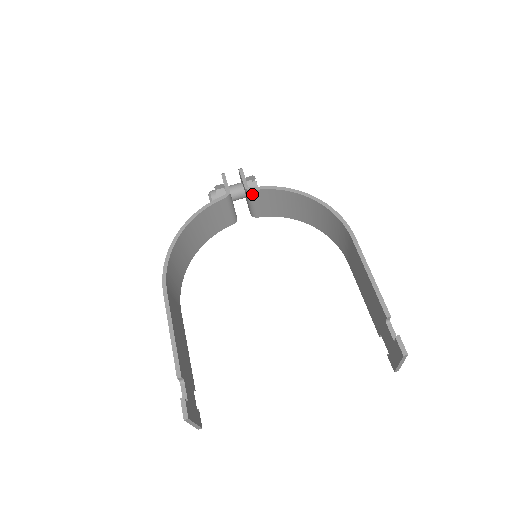
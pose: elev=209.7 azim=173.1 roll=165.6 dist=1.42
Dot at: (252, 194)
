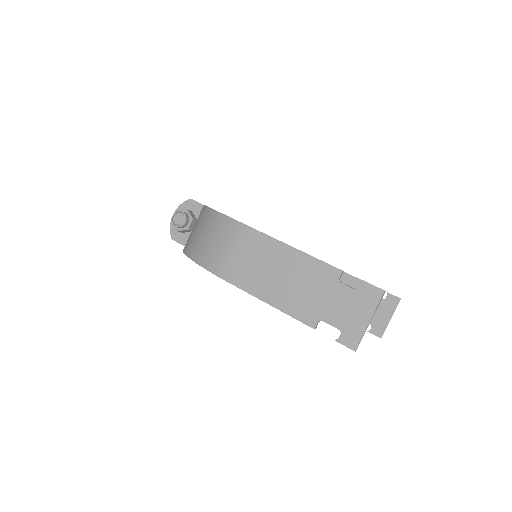
Dot at: occluded
